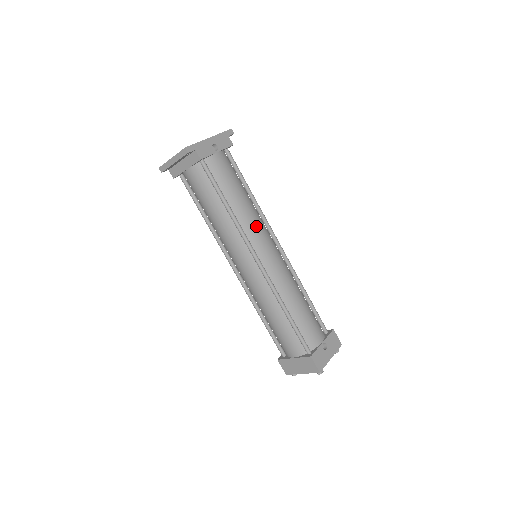
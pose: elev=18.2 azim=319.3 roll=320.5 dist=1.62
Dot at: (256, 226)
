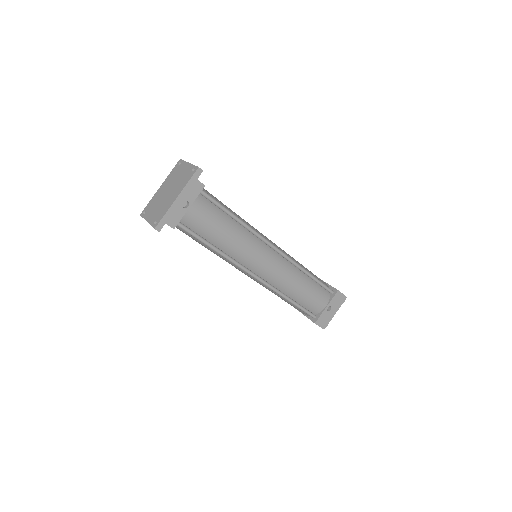
Dot at: (247, 251)
